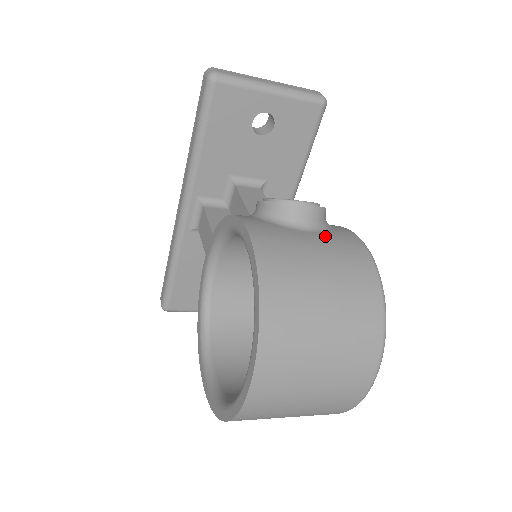
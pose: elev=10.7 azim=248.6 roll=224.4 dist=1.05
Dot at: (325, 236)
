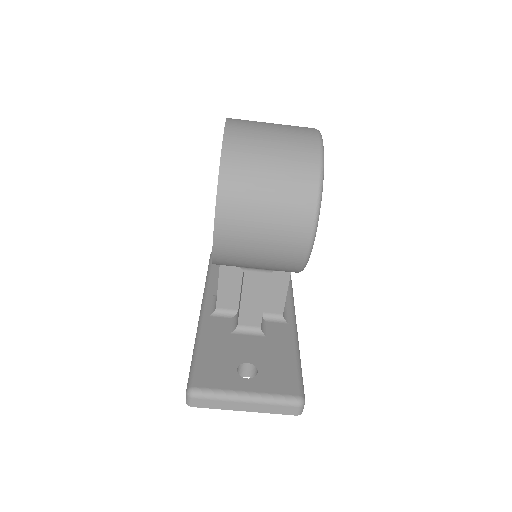
Dot at: occluded
